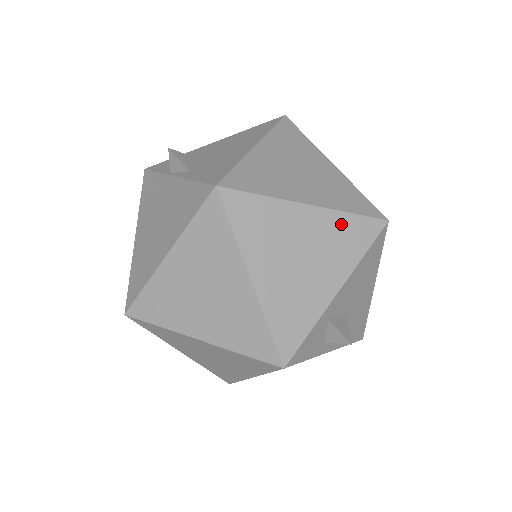
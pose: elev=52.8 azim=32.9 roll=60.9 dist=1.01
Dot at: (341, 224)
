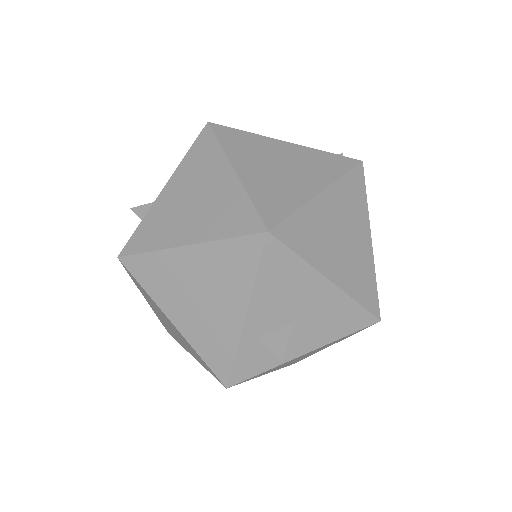
Dot at: (221, 253)
